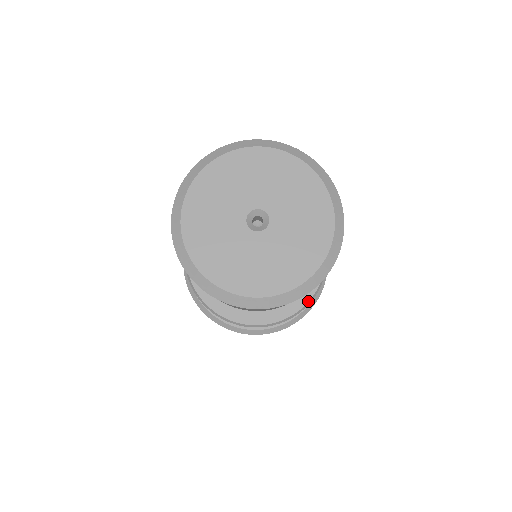
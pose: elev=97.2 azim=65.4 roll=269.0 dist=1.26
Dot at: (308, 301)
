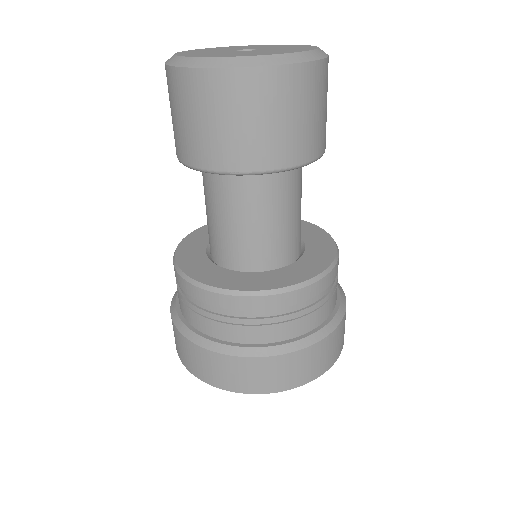
Dot at: (336, 252)
